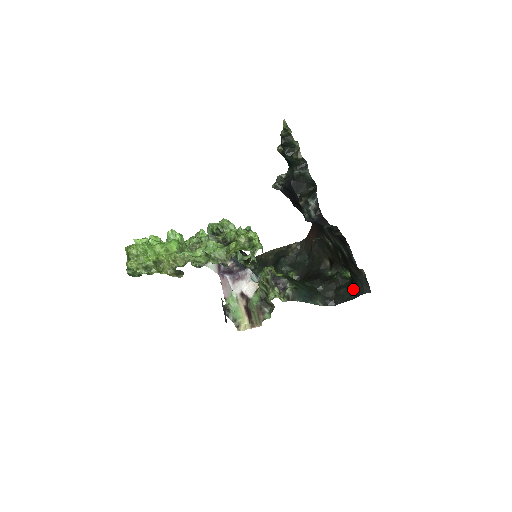
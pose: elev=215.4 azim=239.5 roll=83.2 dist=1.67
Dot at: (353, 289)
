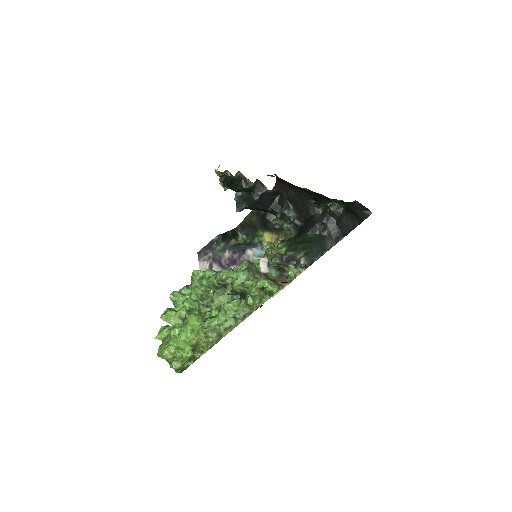
Dot at: (353, 216)
